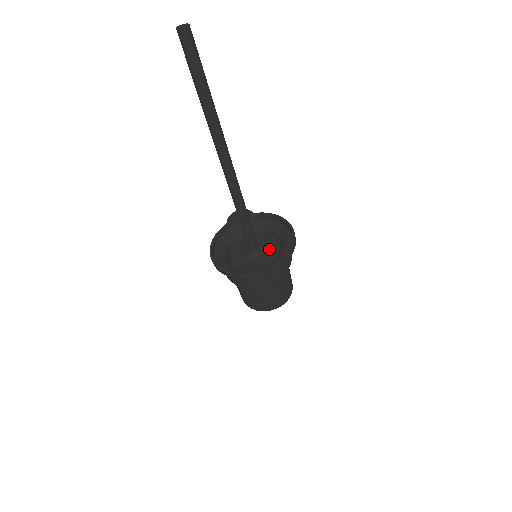
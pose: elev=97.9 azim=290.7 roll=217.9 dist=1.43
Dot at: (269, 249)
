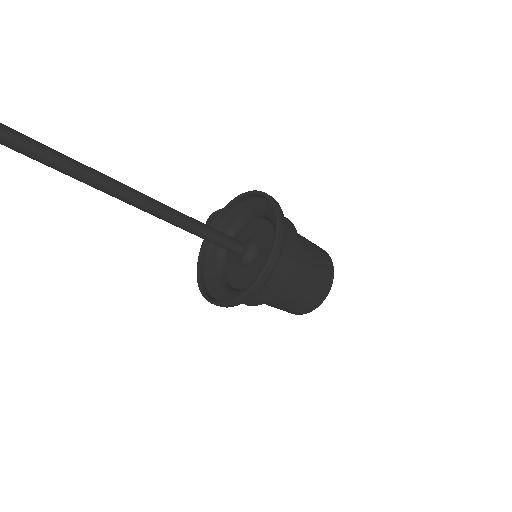
Dot at: (261, 238)
